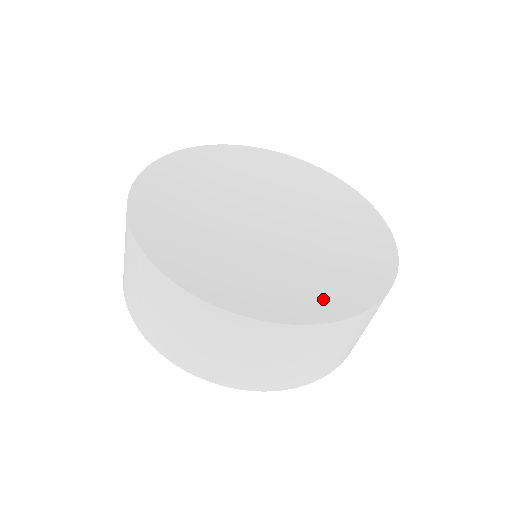
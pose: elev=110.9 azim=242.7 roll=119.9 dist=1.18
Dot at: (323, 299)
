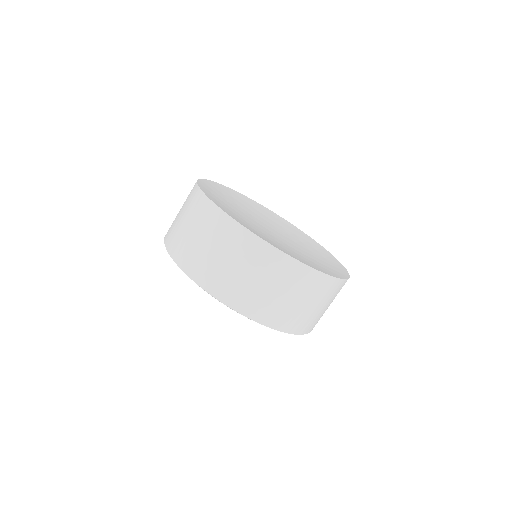
Dot at: (322, 269)
